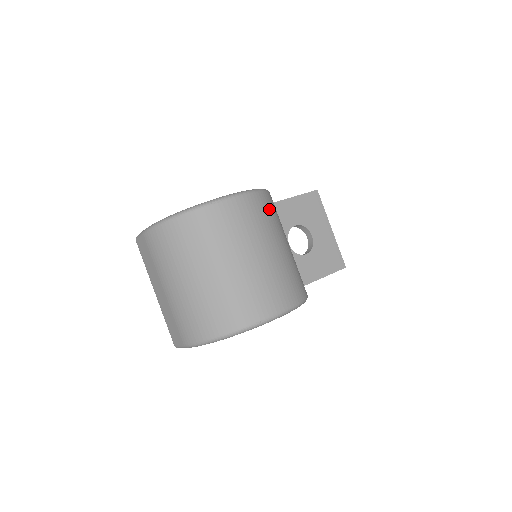
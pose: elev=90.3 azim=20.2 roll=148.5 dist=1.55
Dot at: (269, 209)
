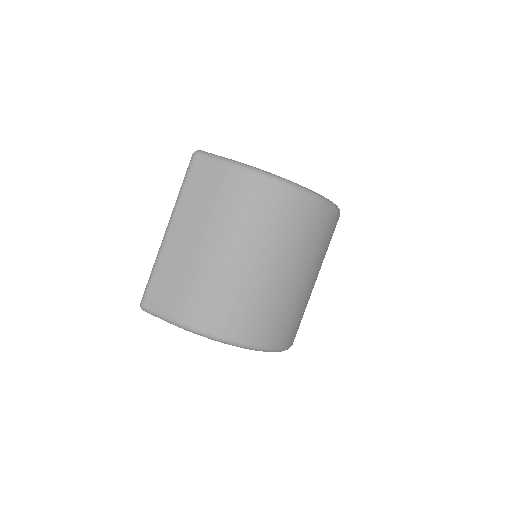
Dot at: occluded
